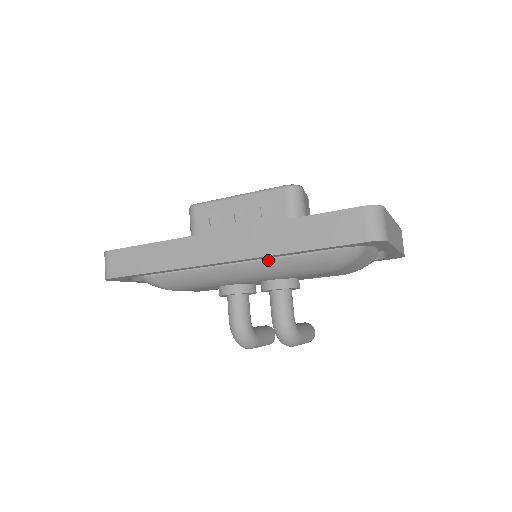
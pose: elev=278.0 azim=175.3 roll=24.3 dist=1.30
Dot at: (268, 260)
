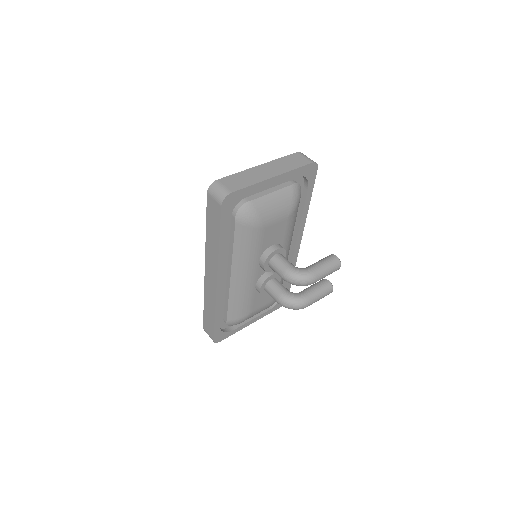
Dot at: (232, 258)
